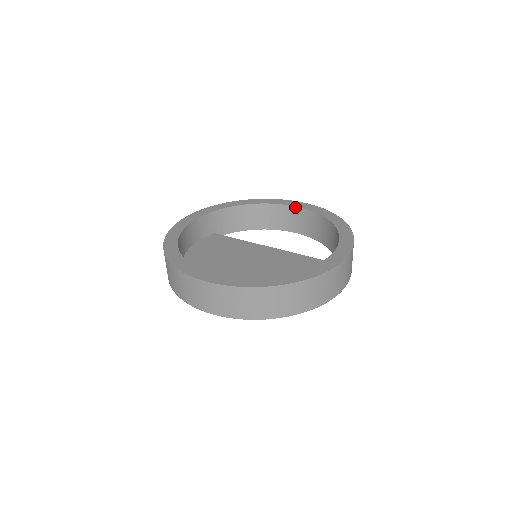
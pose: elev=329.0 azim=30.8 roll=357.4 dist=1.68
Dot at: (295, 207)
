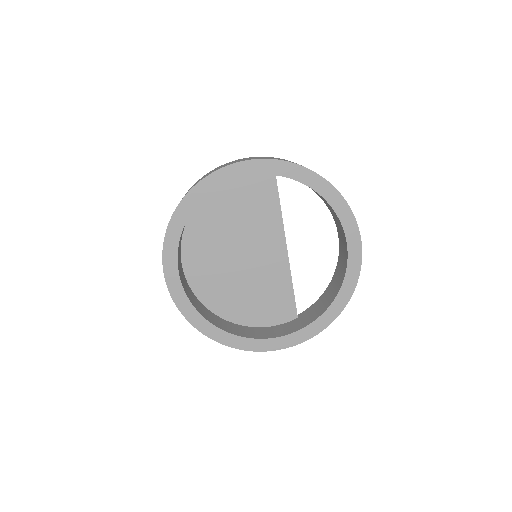
Dot at: (347, 247)
